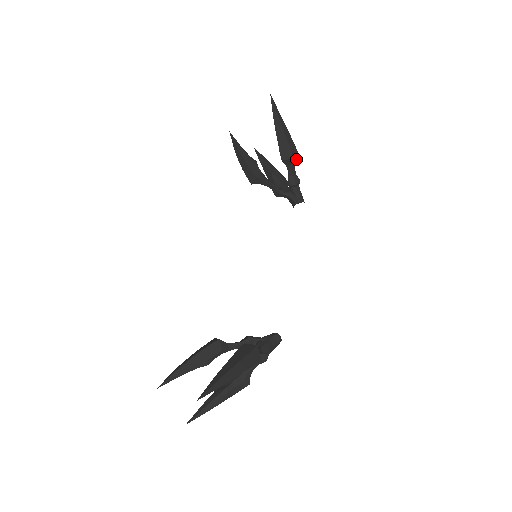
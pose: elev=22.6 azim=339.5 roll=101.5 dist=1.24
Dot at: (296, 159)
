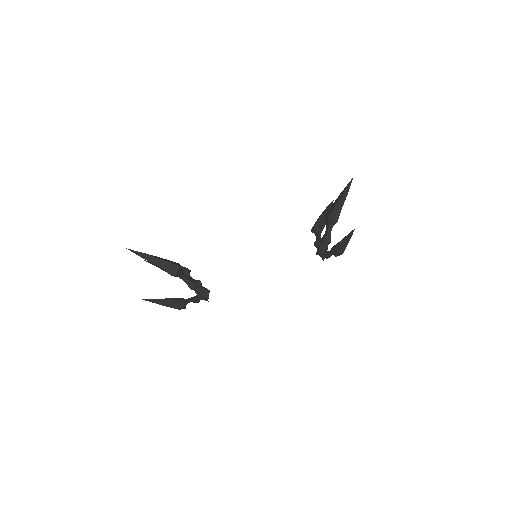
Dot at: (334, 223)
